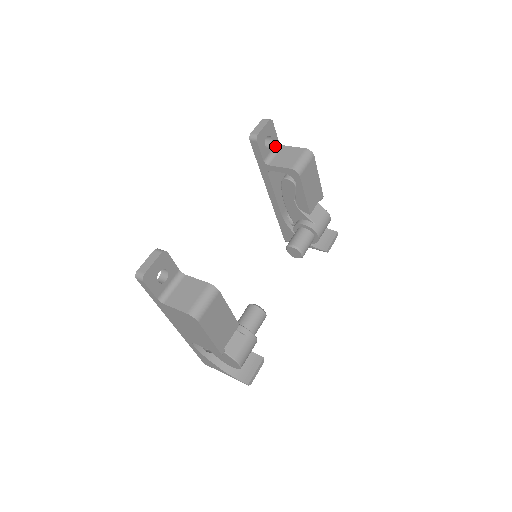
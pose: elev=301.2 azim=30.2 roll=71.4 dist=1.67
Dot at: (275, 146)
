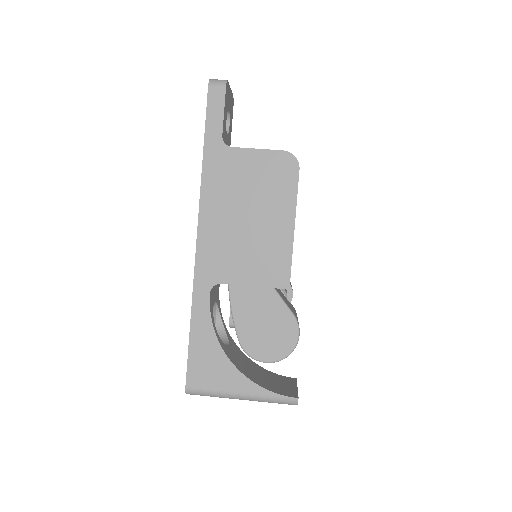
Dot at: occluded
